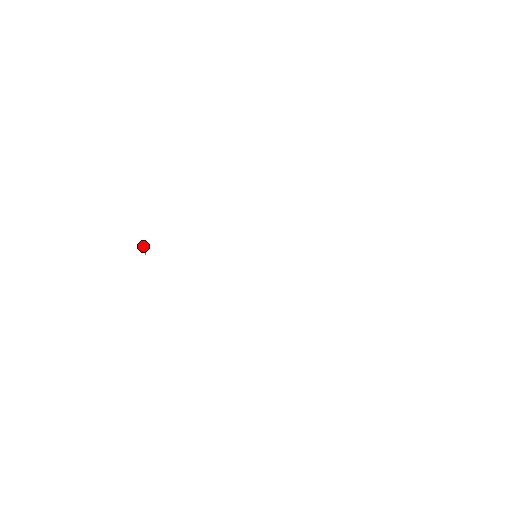
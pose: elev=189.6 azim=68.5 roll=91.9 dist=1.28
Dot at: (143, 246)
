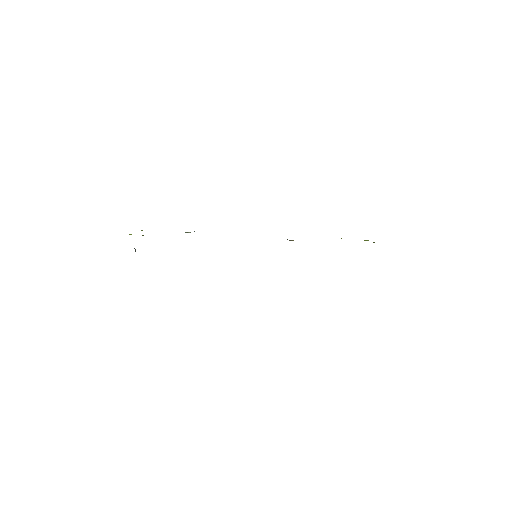
Dot at: (135, 249)
